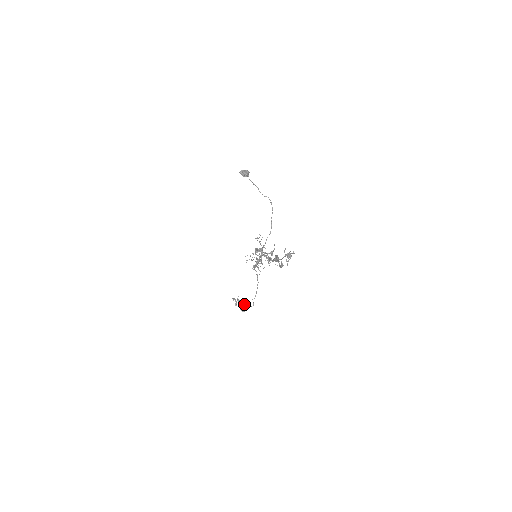
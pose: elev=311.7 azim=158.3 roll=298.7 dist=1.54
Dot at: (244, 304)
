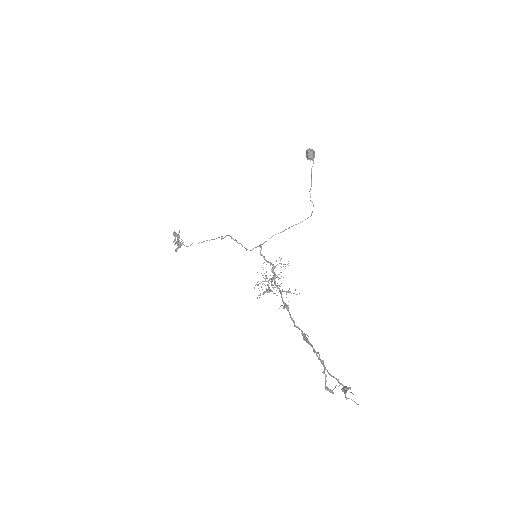
Dot at: occluded
